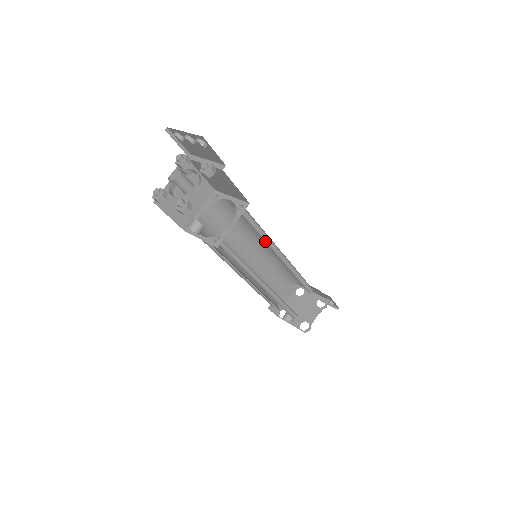
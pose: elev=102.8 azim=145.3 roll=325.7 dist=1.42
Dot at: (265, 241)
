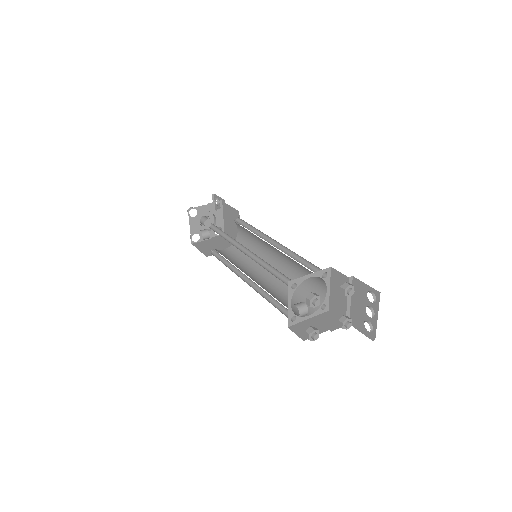
Dot at: occluded
